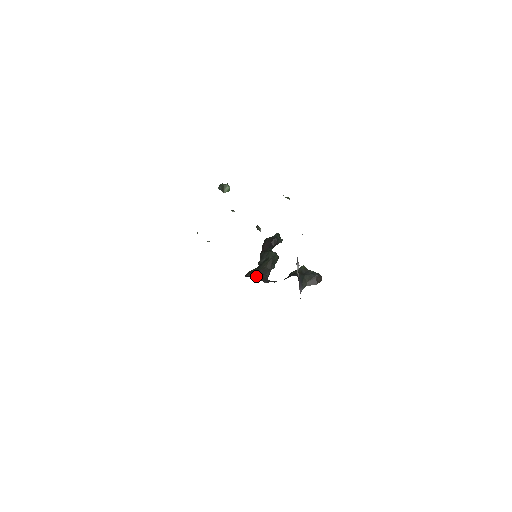
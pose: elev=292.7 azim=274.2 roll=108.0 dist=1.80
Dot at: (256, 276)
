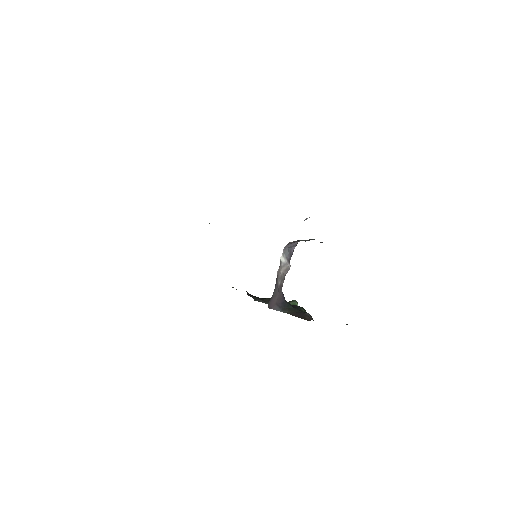
Dot at: occluded
